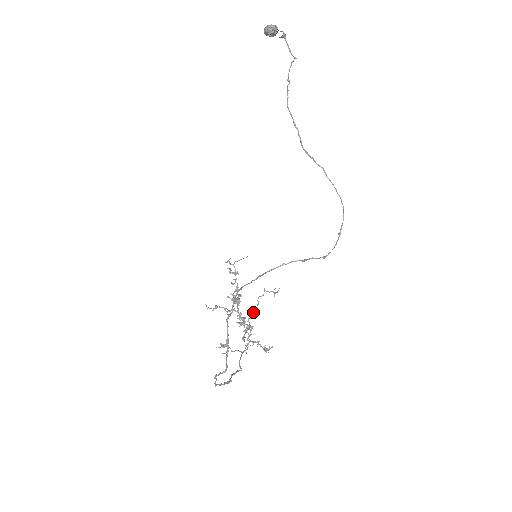
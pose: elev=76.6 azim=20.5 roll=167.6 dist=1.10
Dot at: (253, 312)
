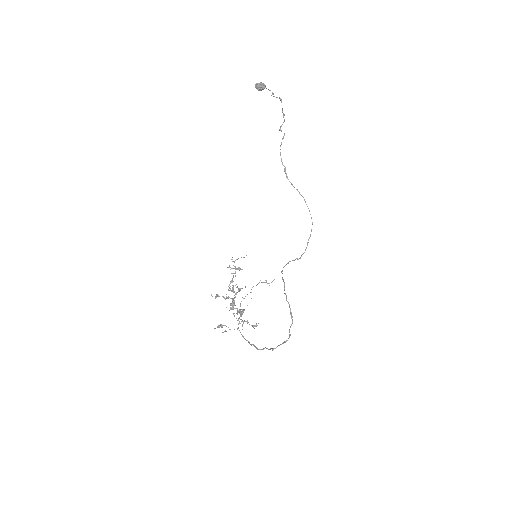
Dot at: (243, 298)
